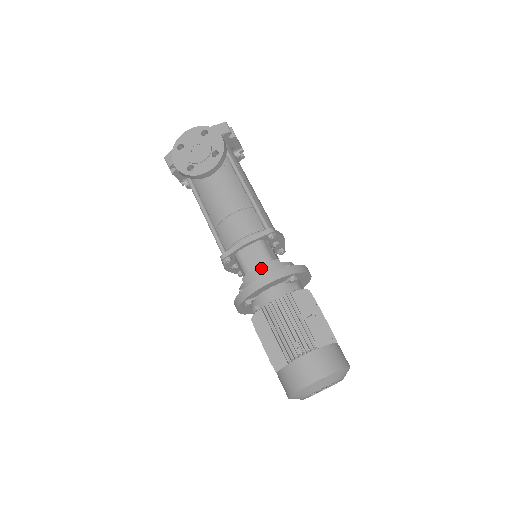
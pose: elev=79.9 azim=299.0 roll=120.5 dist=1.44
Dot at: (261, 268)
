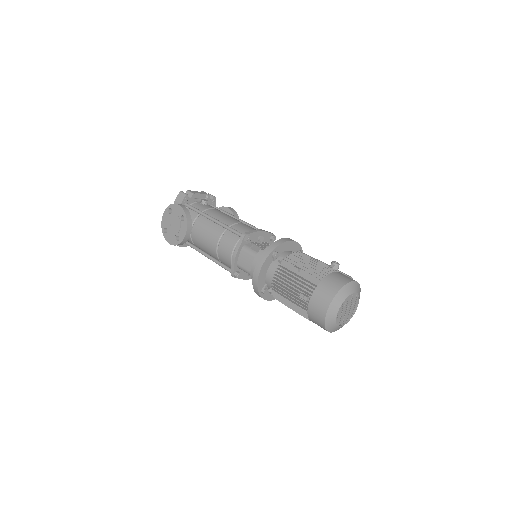
Dot at: (254, 264)
